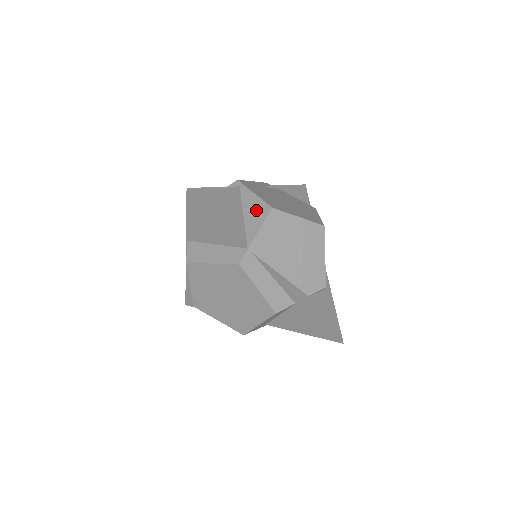
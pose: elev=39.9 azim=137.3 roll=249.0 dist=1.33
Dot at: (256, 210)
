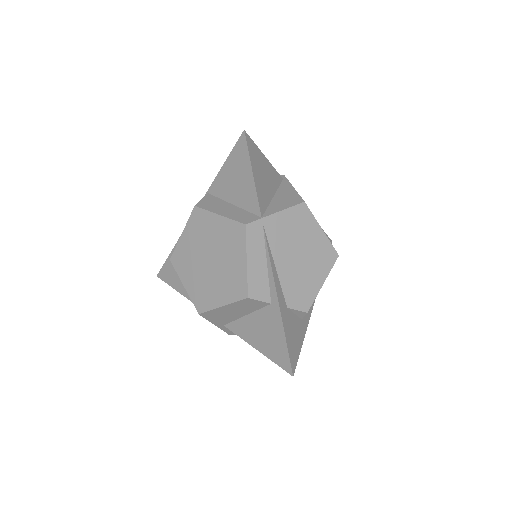
Dot at: (288, 197)
